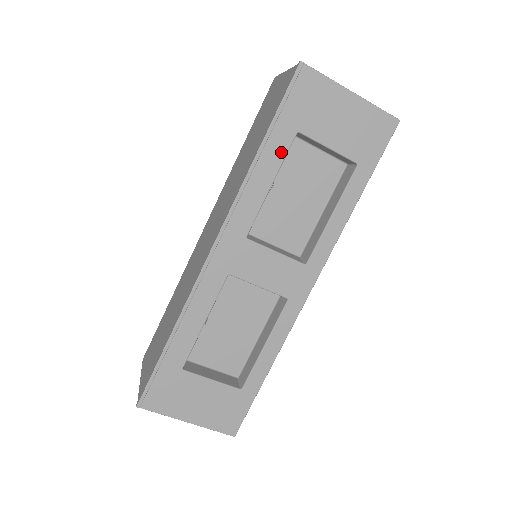
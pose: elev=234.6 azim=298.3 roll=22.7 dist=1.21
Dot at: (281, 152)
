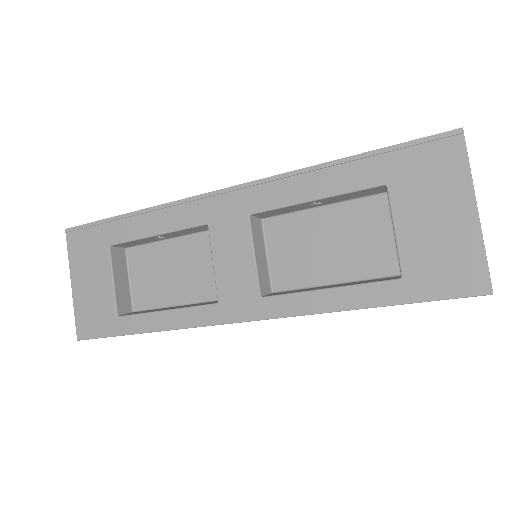
Dot at: (353, 184)
